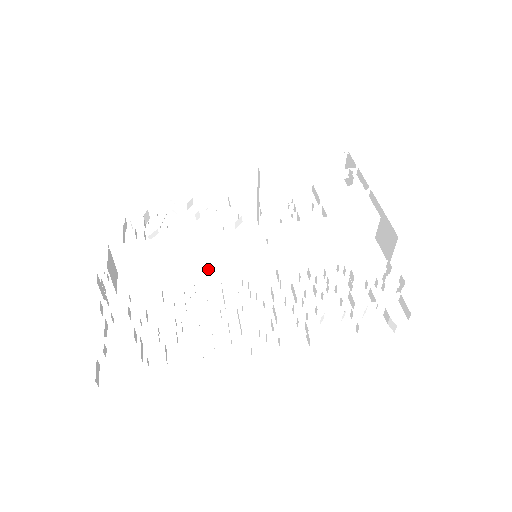
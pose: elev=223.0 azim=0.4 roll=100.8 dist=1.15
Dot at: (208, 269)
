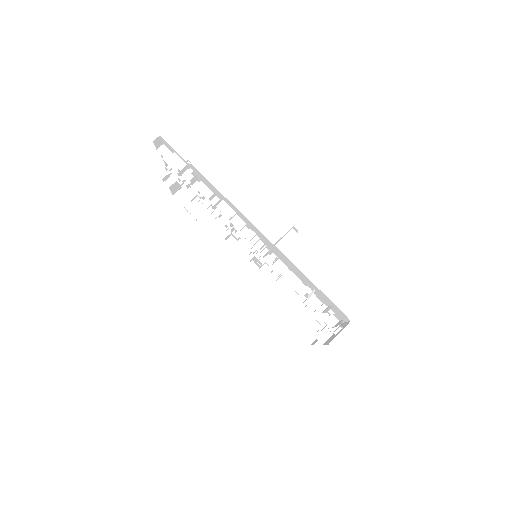
Dot at: occluded
